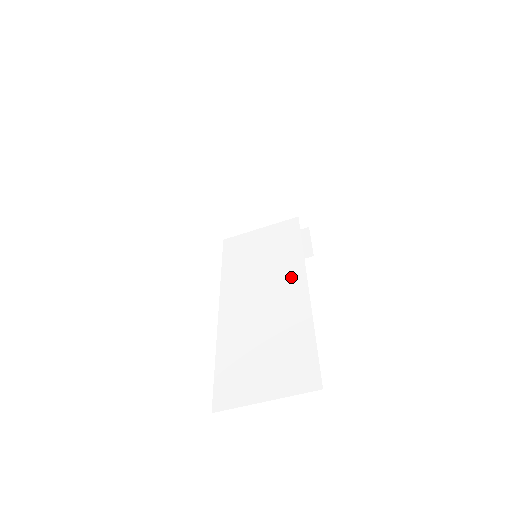
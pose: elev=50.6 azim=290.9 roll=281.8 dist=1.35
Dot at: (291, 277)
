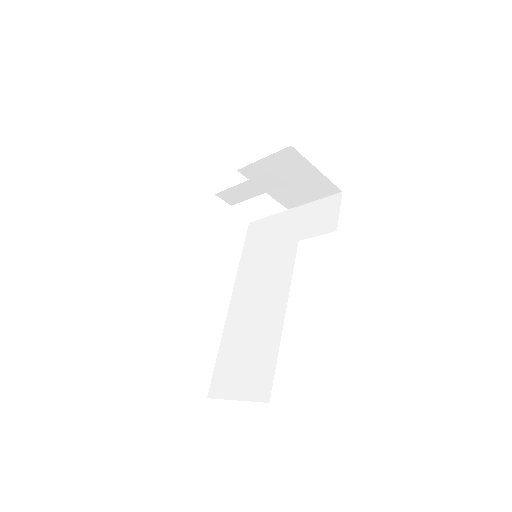
Dot at: (280, 280)
